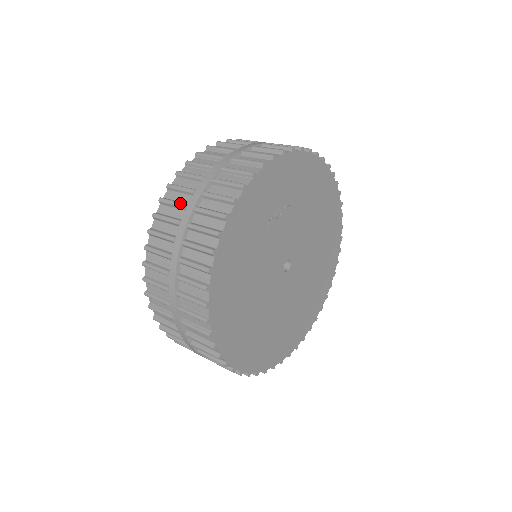
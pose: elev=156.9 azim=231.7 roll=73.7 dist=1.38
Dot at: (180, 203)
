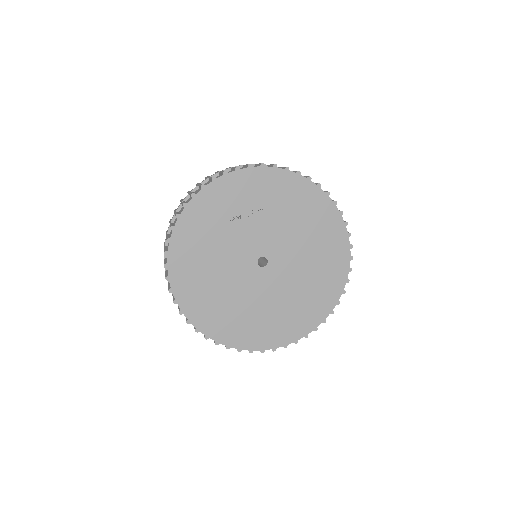
Dot at: (182, 200)
